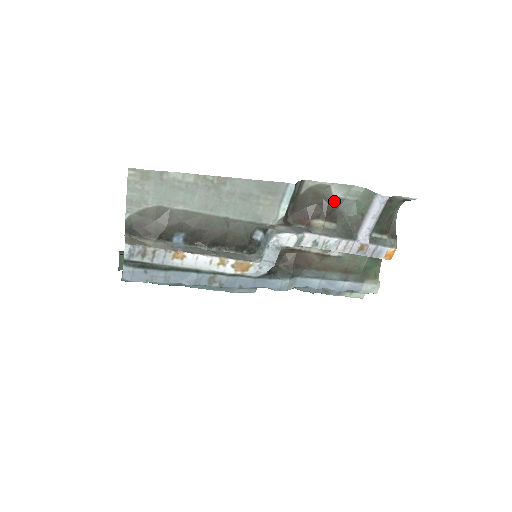
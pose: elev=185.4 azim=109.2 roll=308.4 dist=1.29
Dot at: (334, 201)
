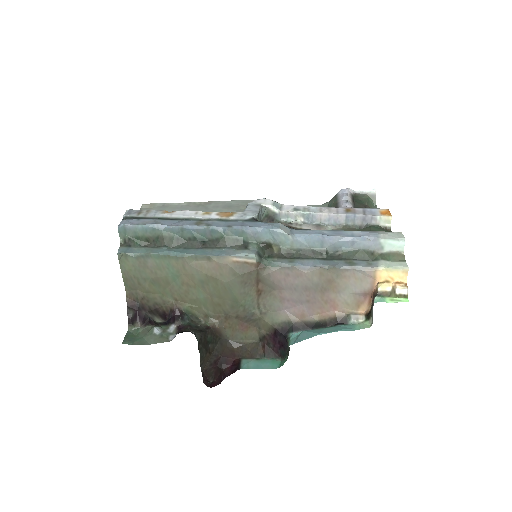
Dot at: occluded
